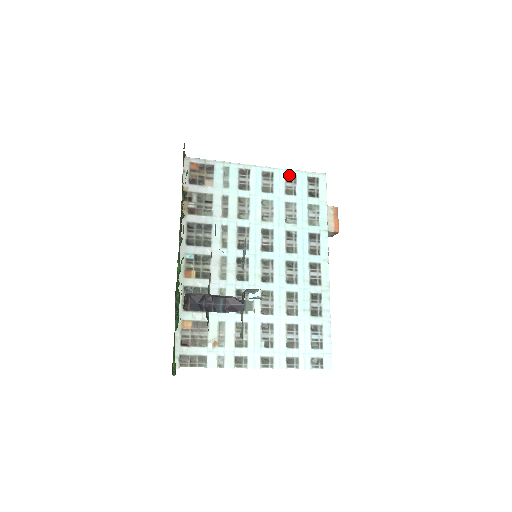
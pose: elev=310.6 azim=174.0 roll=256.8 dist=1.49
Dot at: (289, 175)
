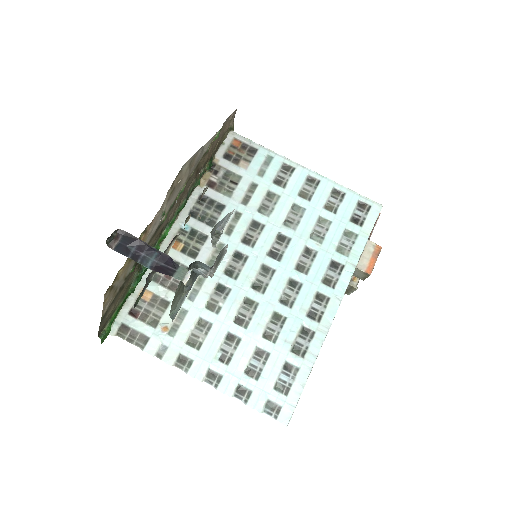
Dot at: (338, 190)
